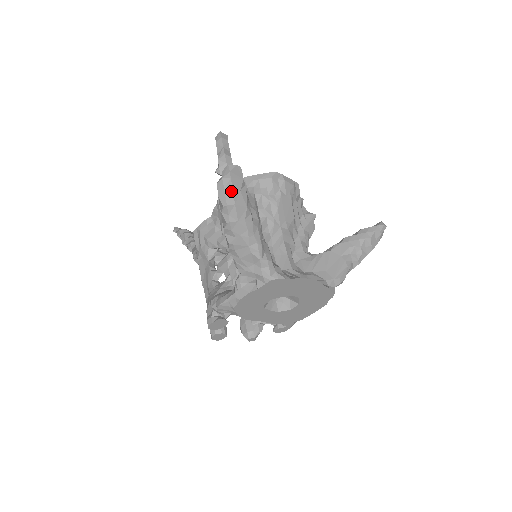
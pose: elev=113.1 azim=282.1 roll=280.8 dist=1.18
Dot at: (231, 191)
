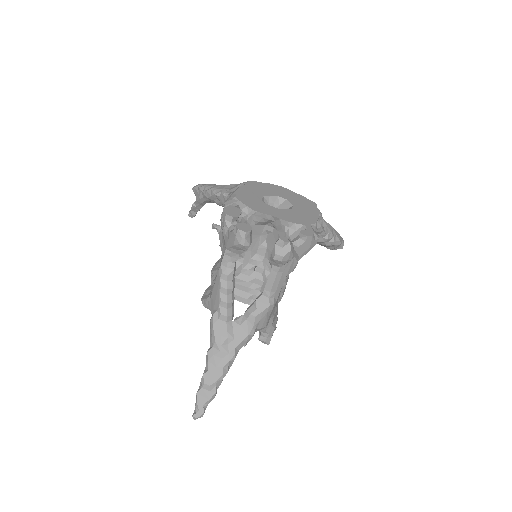
Dot at: occluded
